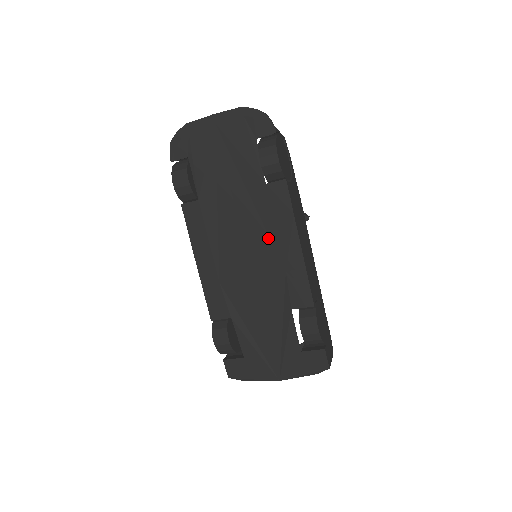
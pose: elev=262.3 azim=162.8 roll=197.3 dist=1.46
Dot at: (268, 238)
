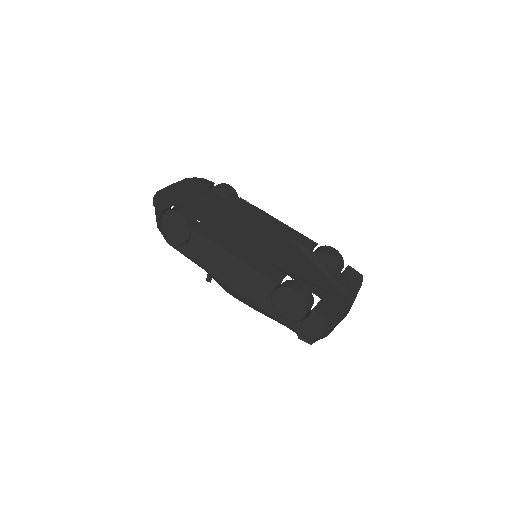
Dot at: (260, 224)
